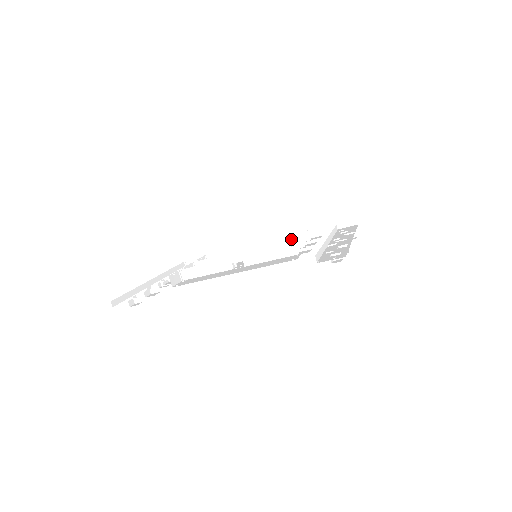
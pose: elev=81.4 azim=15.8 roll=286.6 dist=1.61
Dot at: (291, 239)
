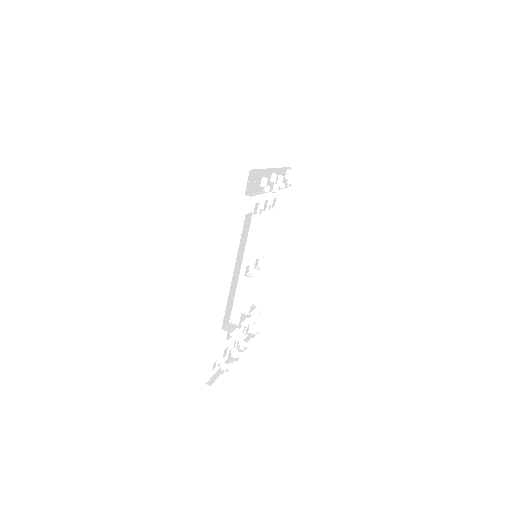
Dot at: occluded
